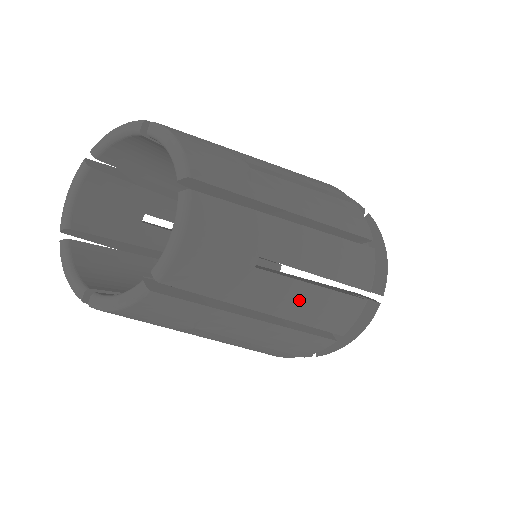
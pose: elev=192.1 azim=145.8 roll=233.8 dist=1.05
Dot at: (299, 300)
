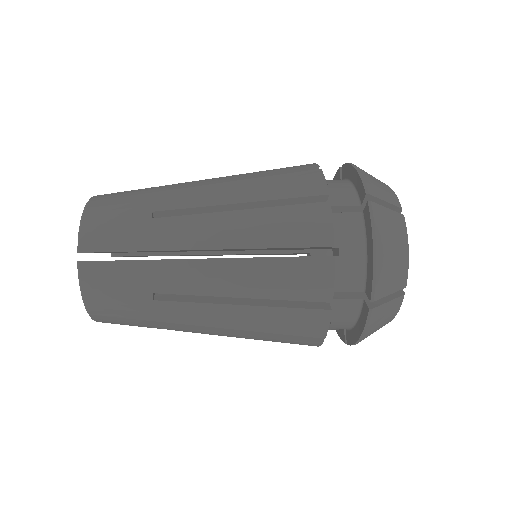
Dot at: occluded
